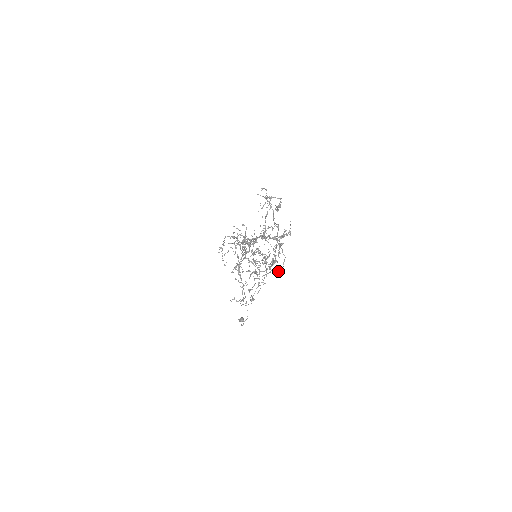
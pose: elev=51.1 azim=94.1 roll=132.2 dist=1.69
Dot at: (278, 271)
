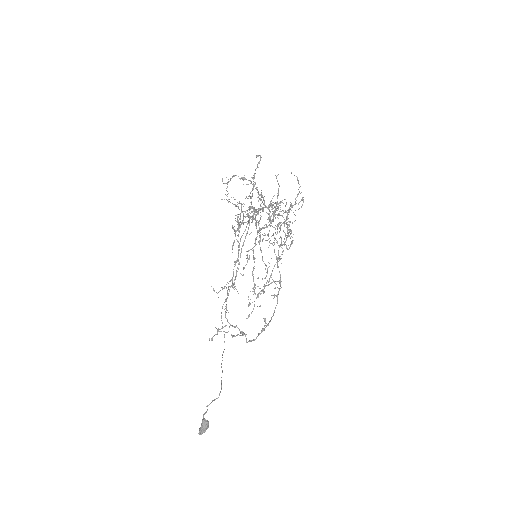
Dot at: (279, 288)
